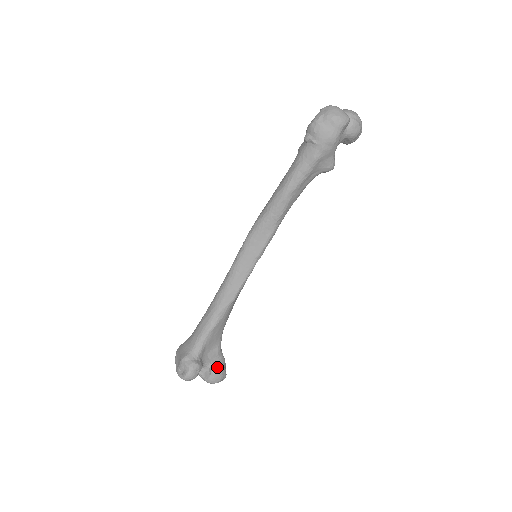
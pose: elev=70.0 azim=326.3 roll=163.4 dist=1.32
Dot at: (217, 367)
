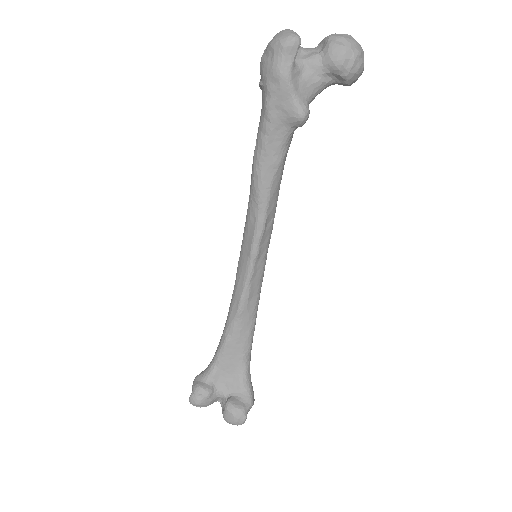
Dot at: (232, 402)
